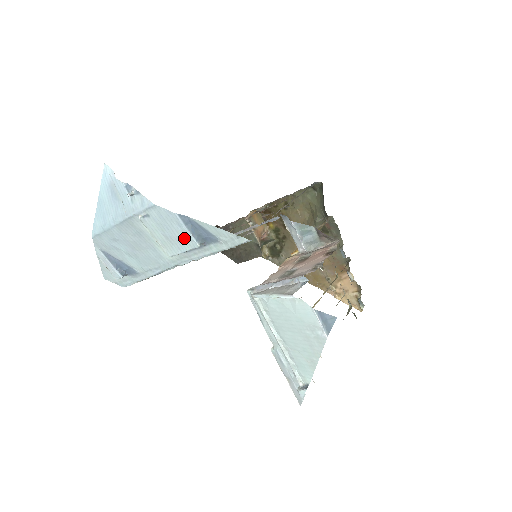
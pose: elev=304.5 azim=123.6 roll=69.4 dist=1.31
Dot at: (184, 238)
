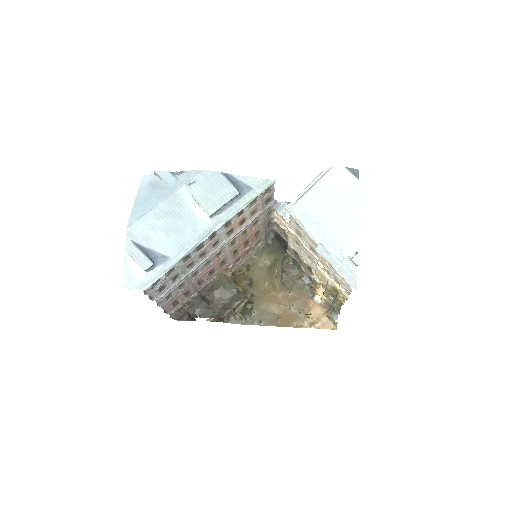
Dot at: (226, 190)
